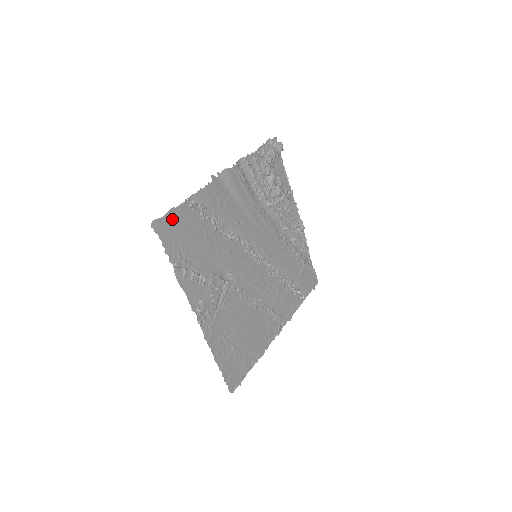
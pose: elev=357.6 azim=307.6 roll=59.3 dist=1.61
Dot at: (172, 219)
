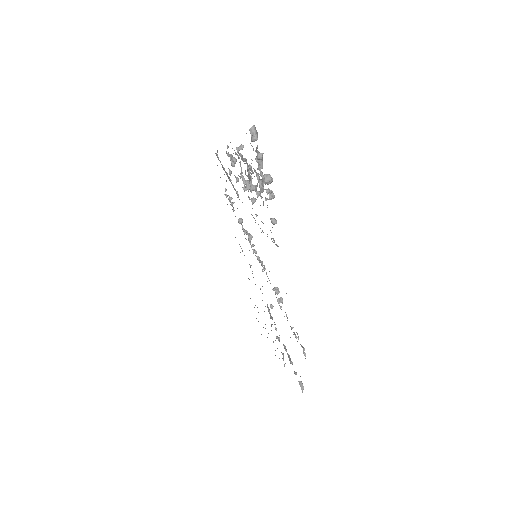
Dot at: occluded
